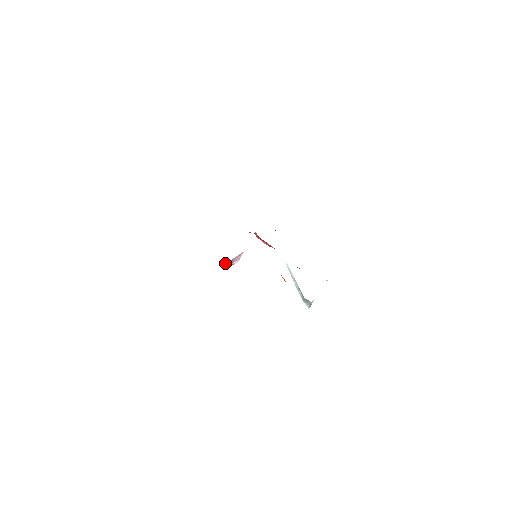
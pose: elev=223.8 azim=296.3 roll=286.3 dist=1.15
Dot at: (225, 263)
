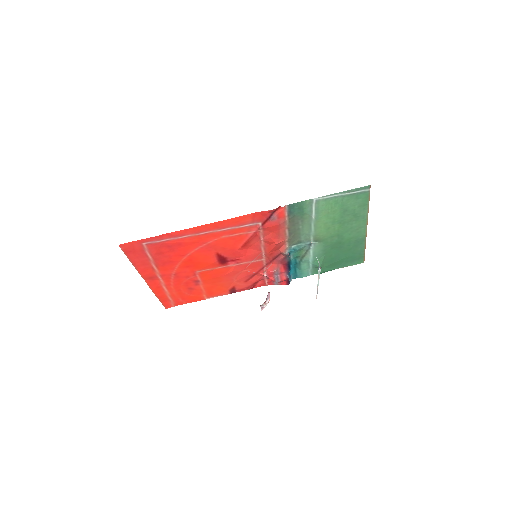
Dot at: (262, 304)
